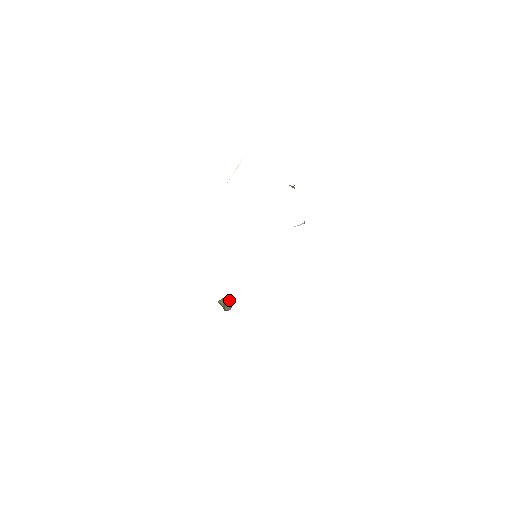
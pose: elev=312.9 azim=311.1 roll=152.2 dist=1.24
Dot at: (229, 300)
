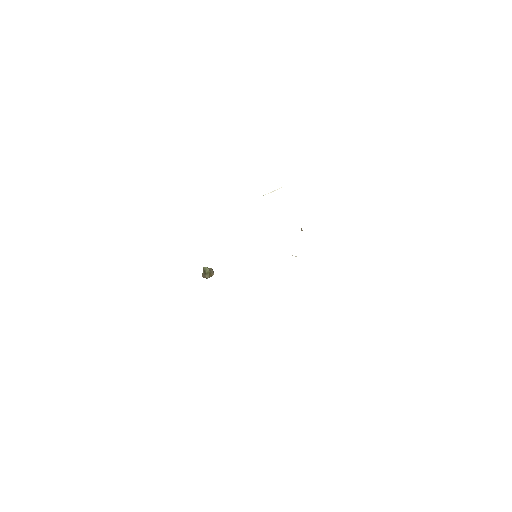
Dot at: (212, 272)
